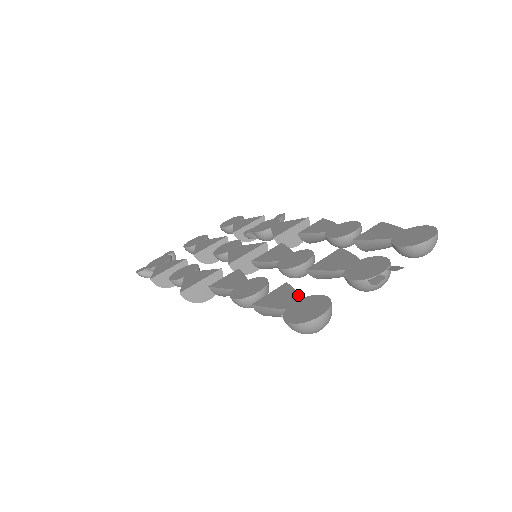
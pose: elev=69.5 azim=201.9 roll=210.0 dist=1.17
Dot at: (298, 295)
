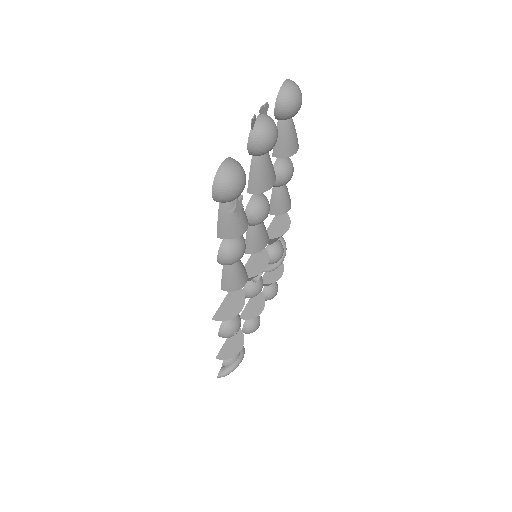
Dot at: occluded
